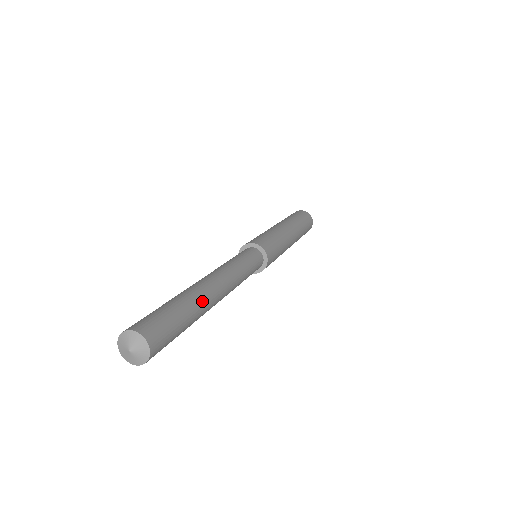
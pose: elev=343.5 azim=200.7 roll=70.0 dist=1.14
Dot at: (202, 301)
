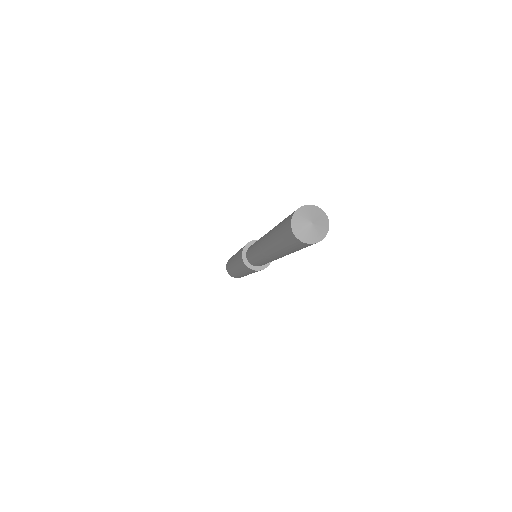
Dot at: occluded
